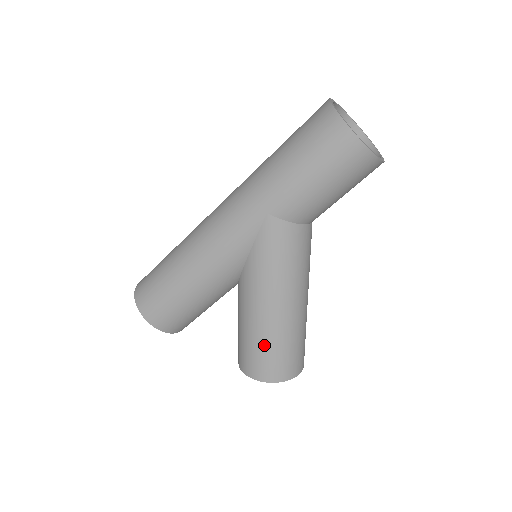
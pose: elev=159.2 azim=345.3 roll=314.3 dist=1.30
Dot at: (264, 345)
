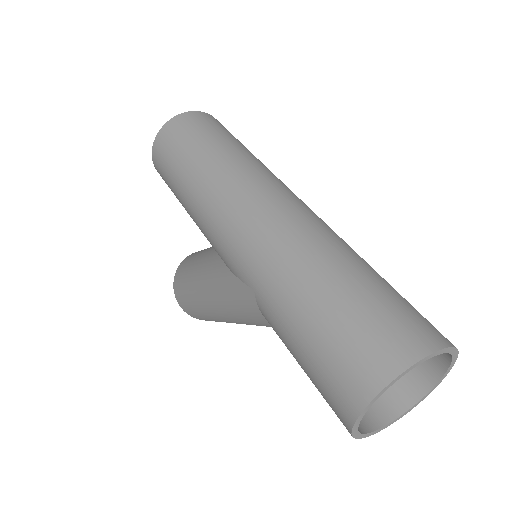
Dot at: (188, 294)
